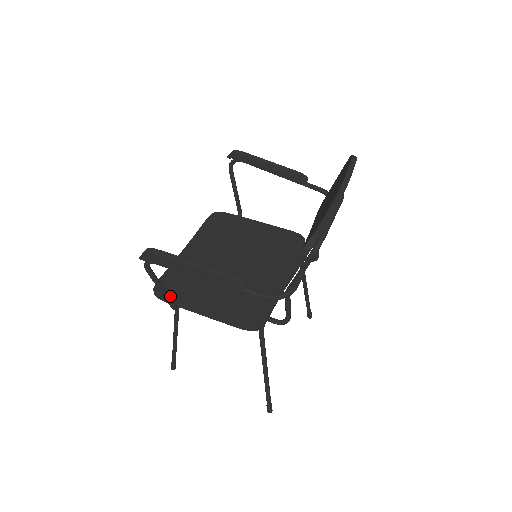
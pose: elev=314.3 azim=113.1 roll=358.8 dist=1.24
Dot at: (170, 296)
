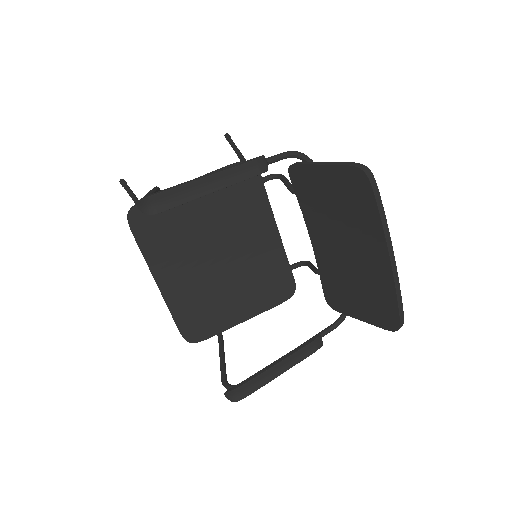
Dot at: (208, 334)
